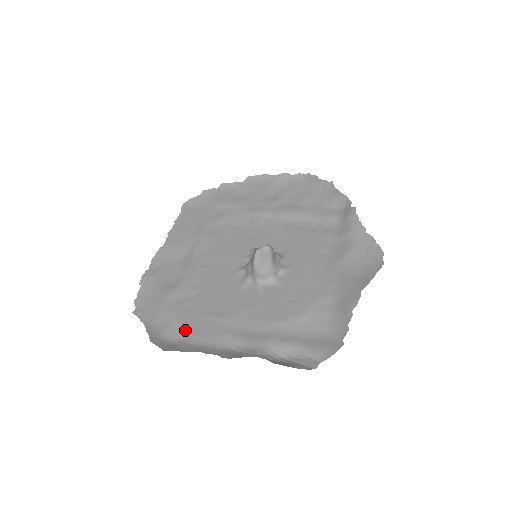
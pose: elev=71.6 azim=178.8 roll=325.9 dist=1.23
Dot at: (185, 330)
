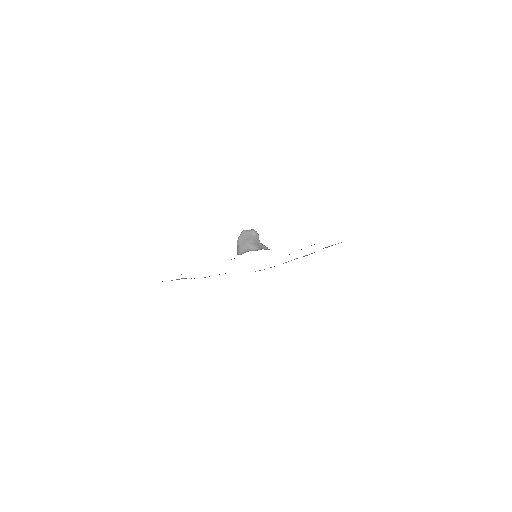
Dot at: occluded
